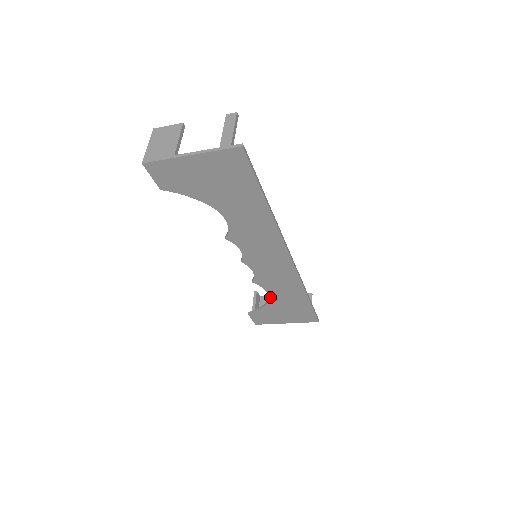
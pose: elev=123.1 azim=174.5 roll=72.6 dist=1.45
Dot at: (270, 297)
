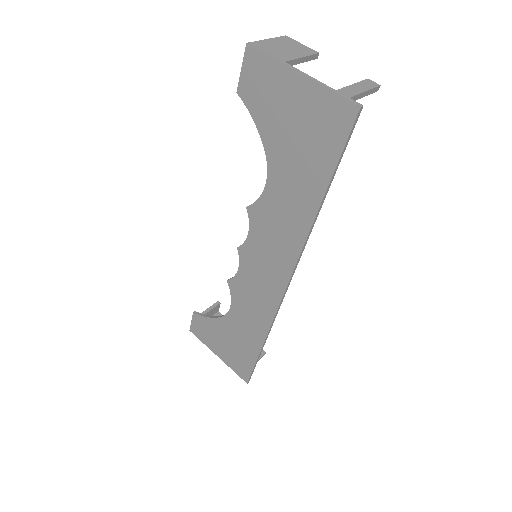
Dot at: (228, 313)
